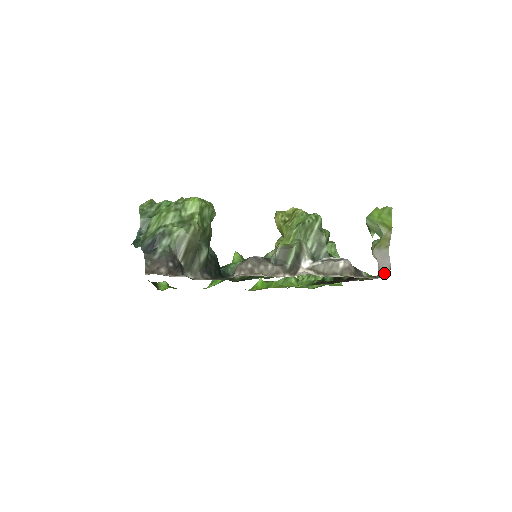
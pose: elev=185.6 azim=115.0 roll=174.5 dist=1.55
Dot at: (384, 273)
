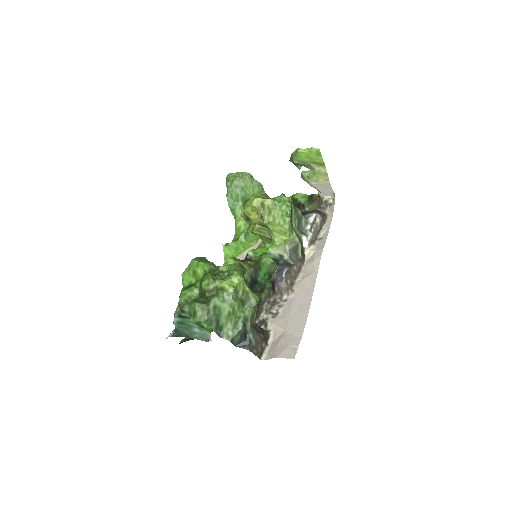
Dot at: (329, 198)
